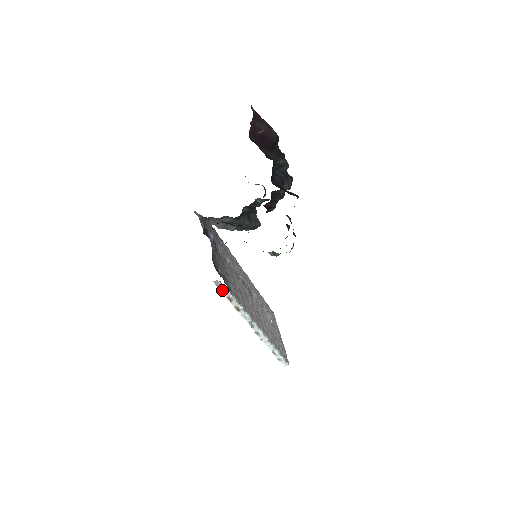
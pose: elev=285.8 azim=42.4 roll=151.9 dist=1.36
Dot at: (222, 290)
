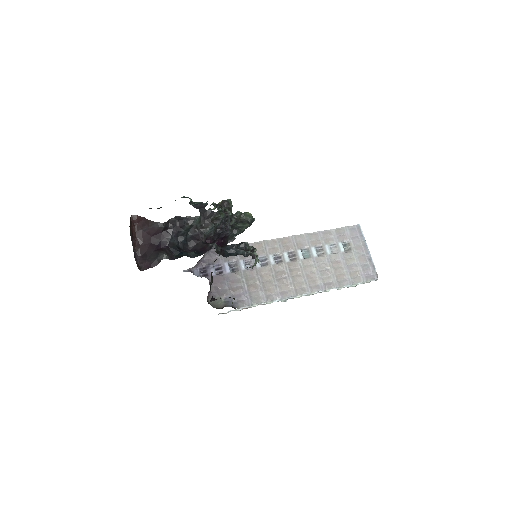
Dot at: occluded
